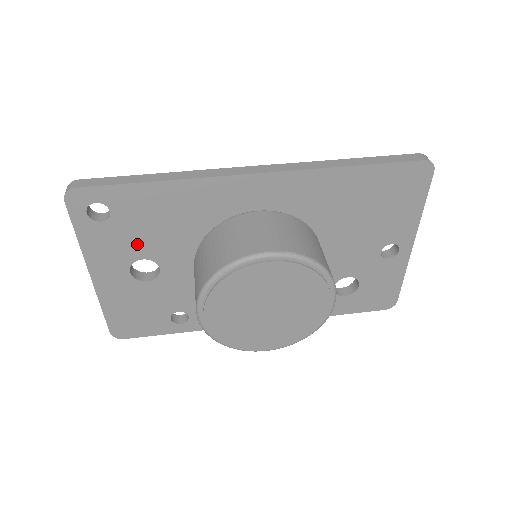
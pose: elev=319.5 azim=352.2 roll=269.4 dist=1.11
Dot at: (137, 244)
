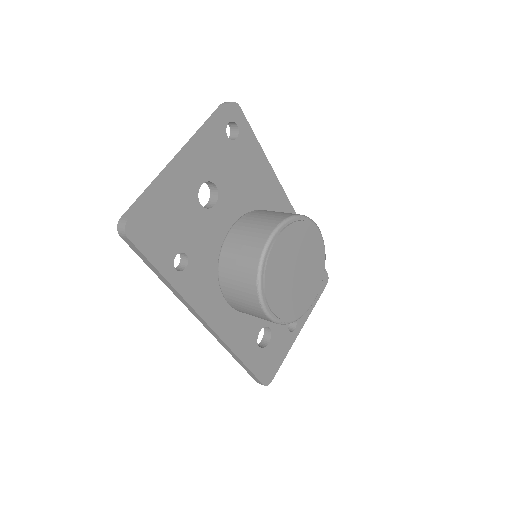
Dot at: (224, 173)
